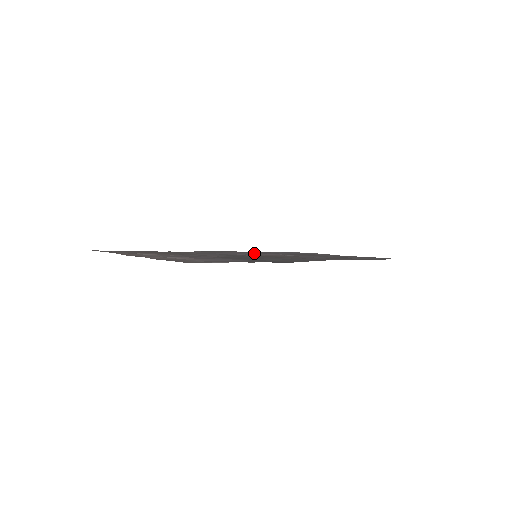
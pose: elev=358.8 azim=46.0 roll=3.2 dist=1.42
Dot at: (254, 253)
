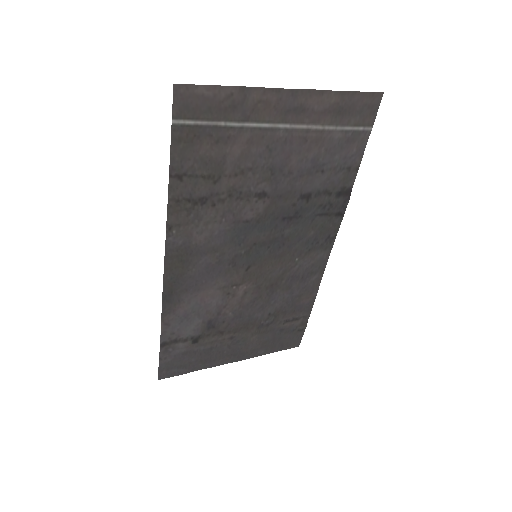
Dot at: (206, 294)
